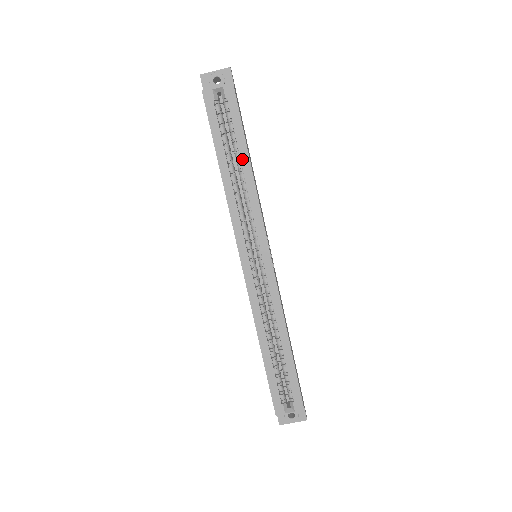
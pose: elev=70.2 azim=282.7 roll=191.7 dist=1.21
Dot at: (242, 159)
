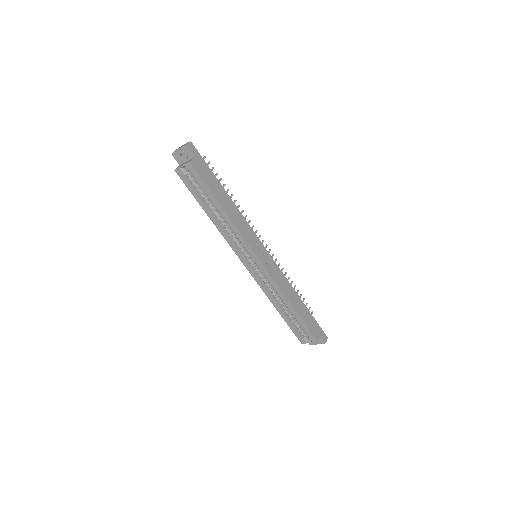
Dot at: (217, 207)
